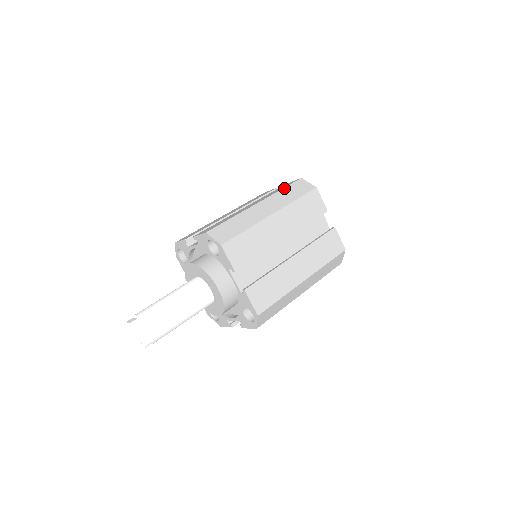
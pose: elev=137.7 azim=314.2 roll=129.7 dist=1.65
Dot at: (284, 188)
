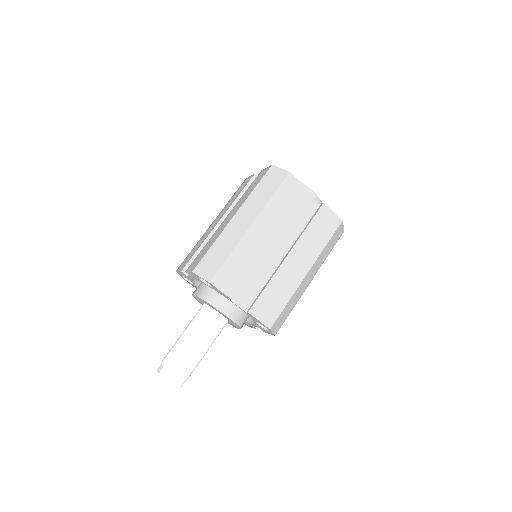
Dot at: (257, 186)
